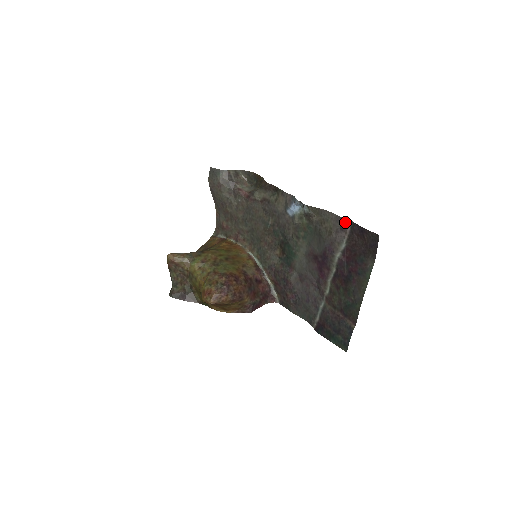
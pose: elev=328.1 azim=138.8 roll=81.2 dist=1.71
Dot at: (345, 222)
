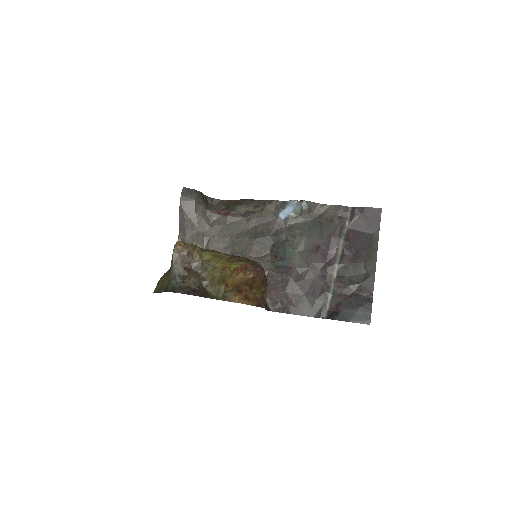
Dot at: (345, 209)
